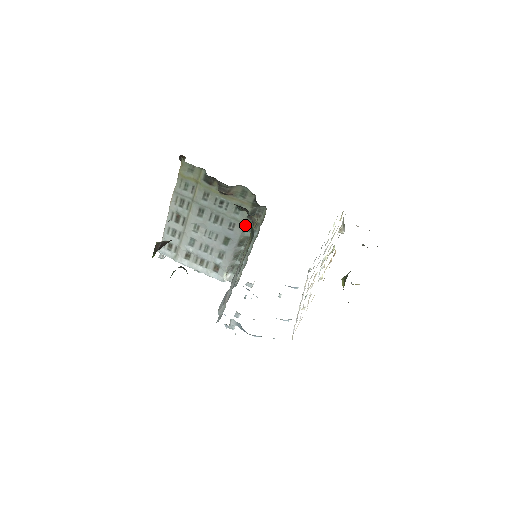
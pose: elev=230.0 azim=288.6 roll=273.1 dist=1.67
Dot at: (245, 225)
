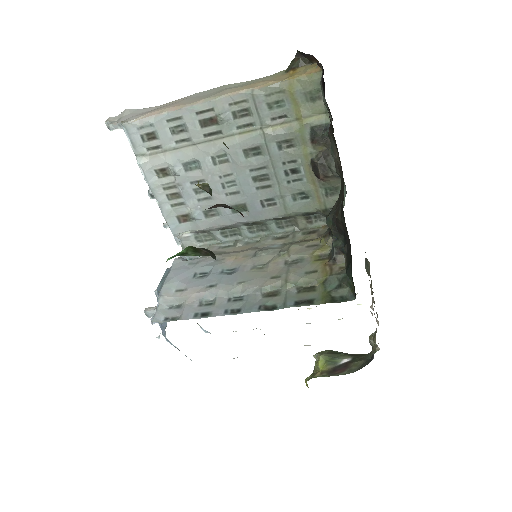
Dot at: (285, 216)
